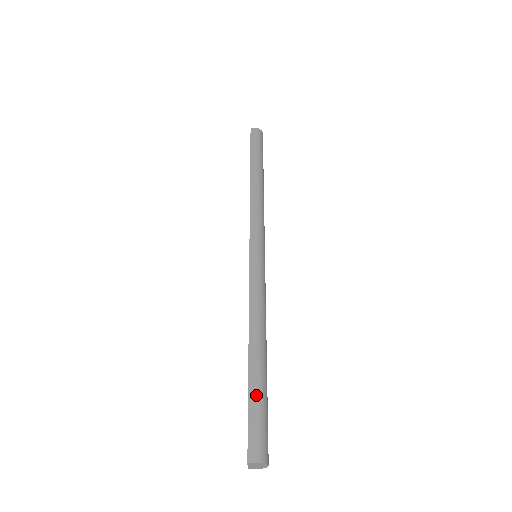
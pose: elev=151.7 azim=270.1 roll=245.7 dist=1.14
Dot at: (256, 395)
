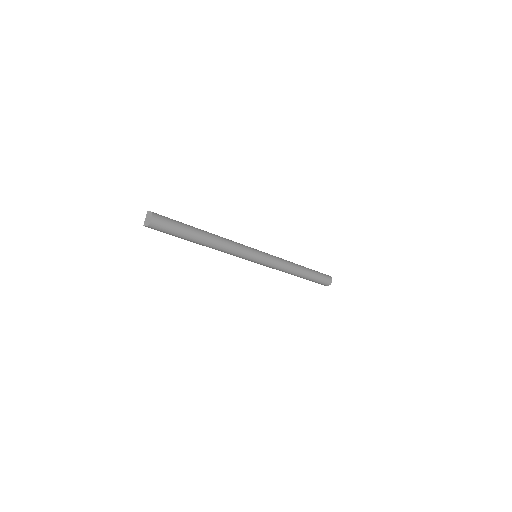
Dot at: (182, 223)
